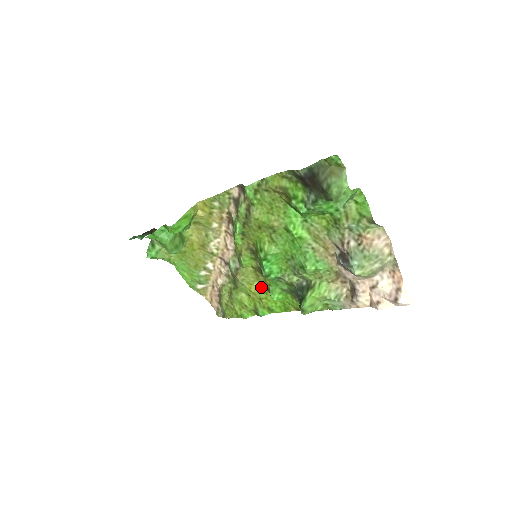
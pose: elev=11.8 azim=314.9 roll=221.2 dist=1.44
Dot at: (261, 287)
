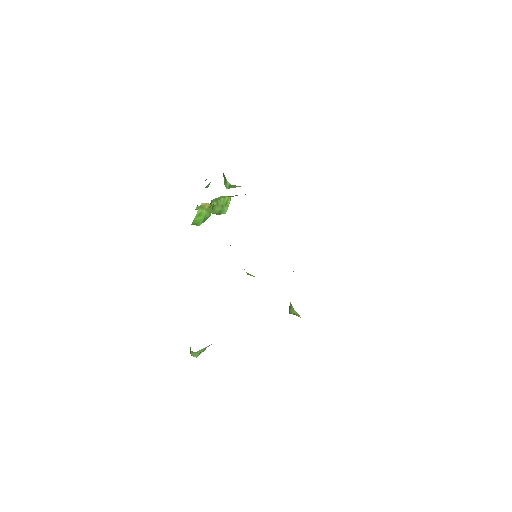
Dot at: occluded
